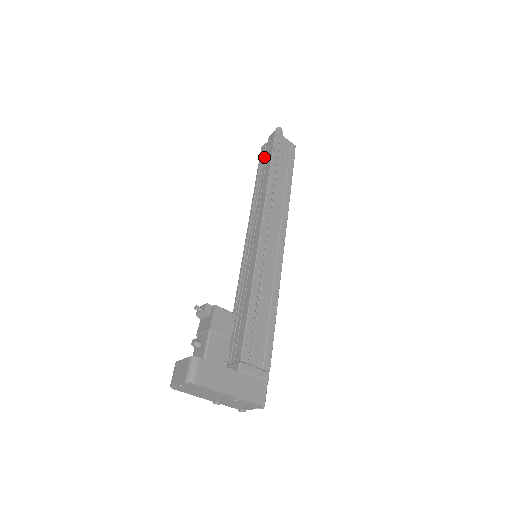
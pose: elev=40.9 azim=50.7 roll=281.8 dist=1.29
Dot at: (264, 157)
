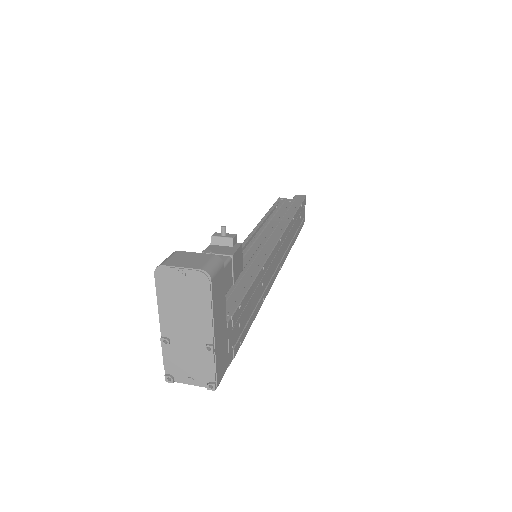
Dot at: (283, 204)
